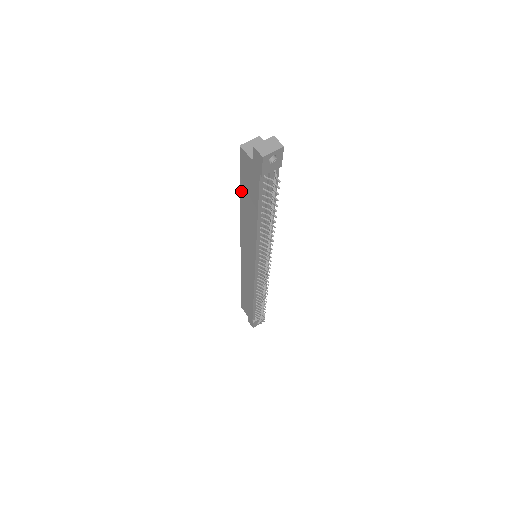
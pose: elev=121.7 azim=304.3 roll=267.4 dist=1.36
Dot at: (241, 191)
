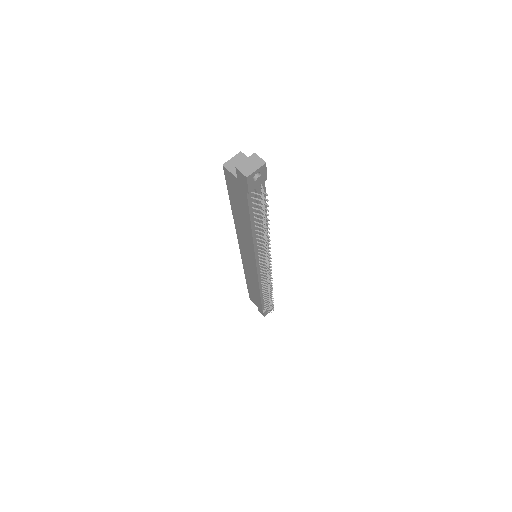
Dot at: (231, 203)
